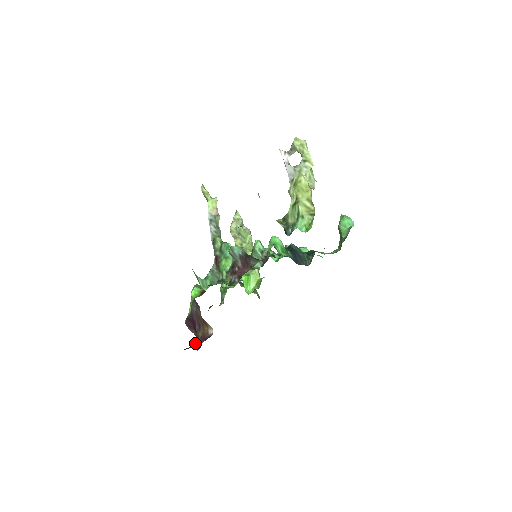
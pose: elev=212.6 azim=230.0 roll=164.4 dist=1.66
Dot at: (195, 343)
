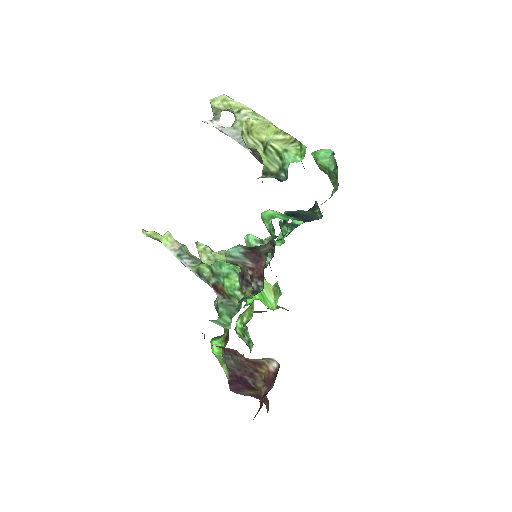
Dot at: (264, 395)
